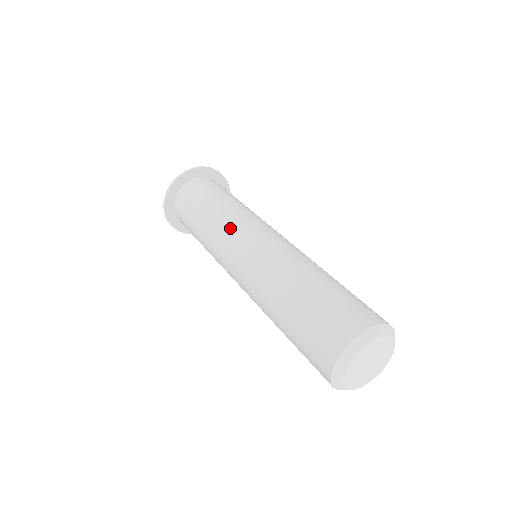
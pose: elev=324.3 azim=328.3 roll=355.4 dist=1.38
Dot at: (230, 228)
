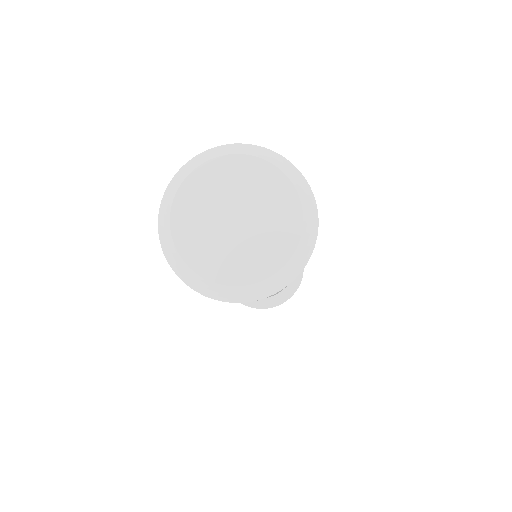
Dot at: occluded
